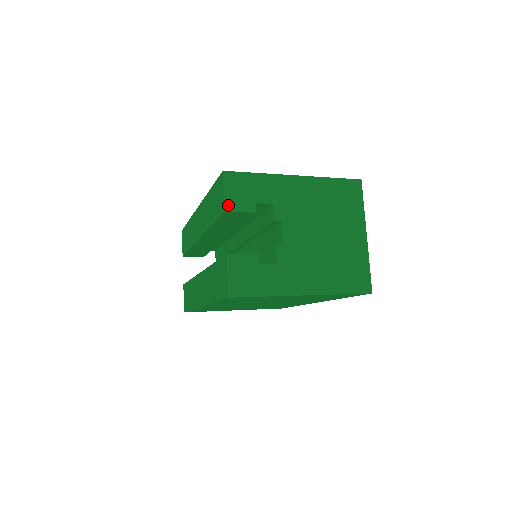
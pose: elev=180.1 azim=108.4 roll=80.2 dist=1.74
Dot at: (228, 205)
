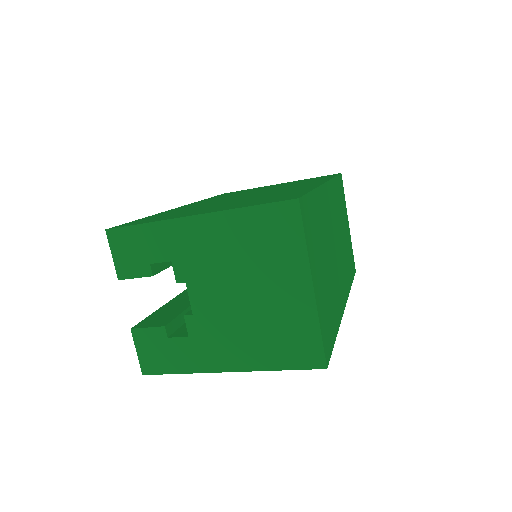
Dot at: (120, 272)
